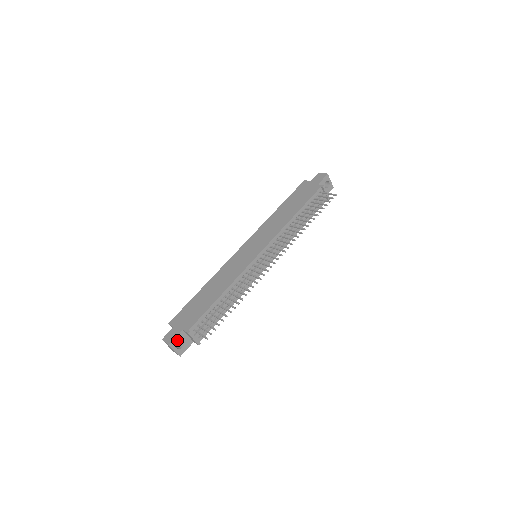
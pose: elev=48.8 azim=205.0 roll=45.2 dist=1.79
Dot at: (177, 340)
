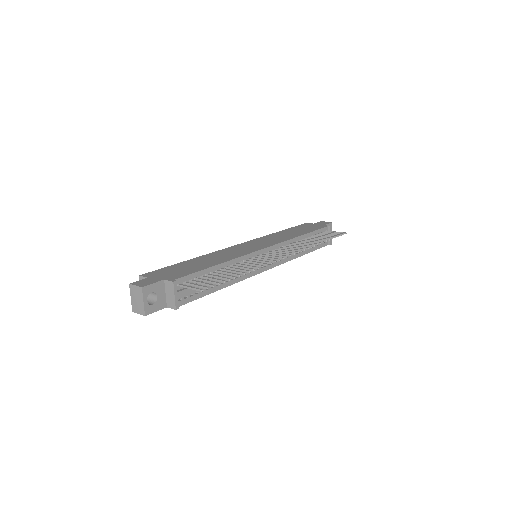
Dot at: (152, 288)
